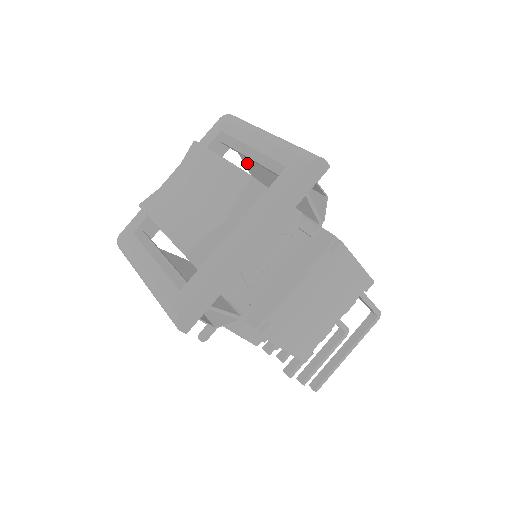
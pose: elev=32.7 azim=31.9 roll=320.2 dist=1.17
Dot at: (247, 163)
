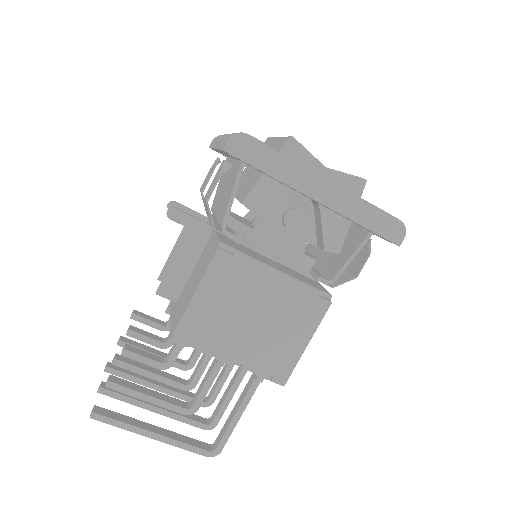
Dot at: occluded
